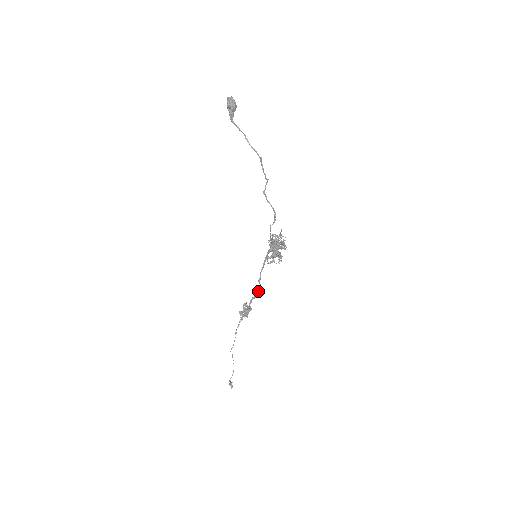
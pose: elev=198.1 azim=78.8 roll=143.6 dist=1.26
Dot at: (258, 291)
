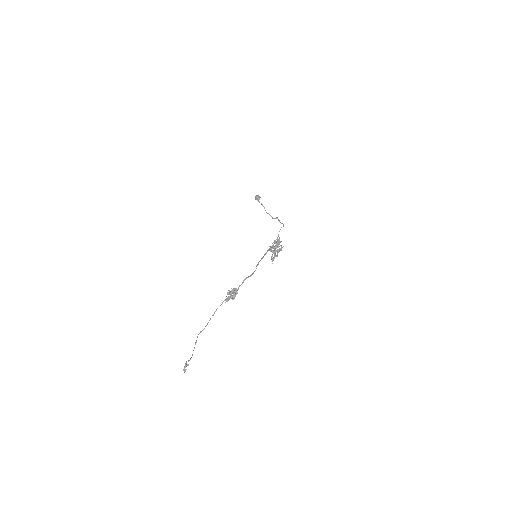
Dot at: occluded
